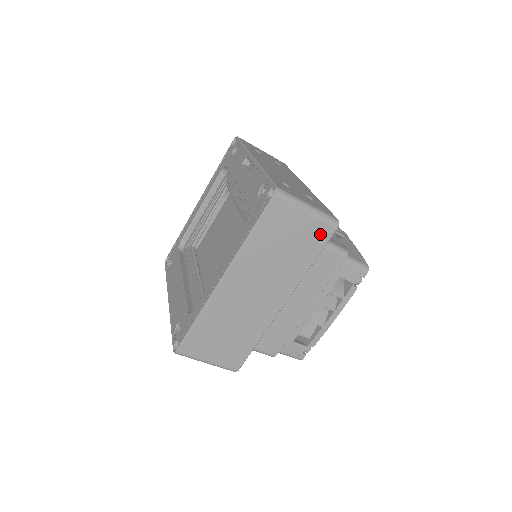
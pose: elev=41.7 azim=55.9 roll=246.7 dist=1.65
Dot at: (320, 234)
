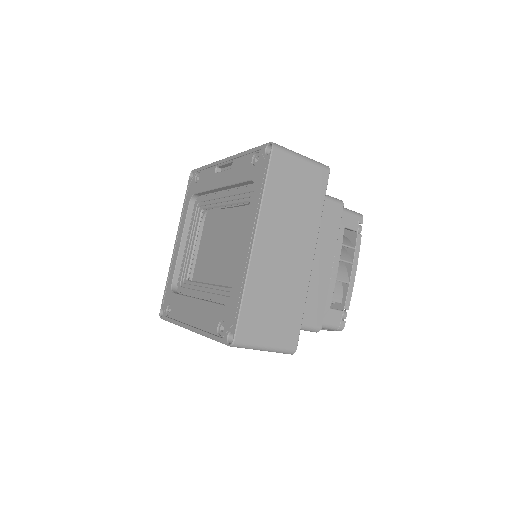
Dot at: (319, 179)
